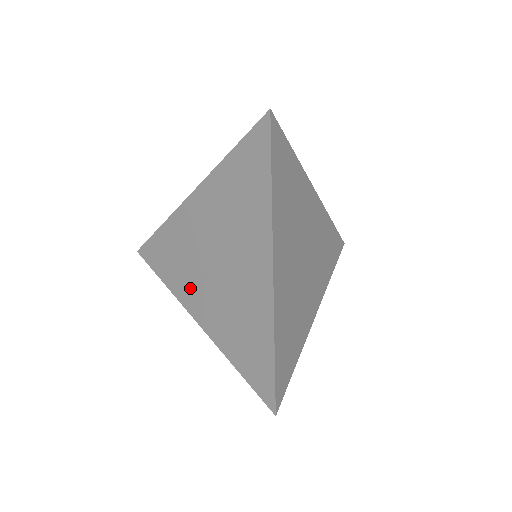
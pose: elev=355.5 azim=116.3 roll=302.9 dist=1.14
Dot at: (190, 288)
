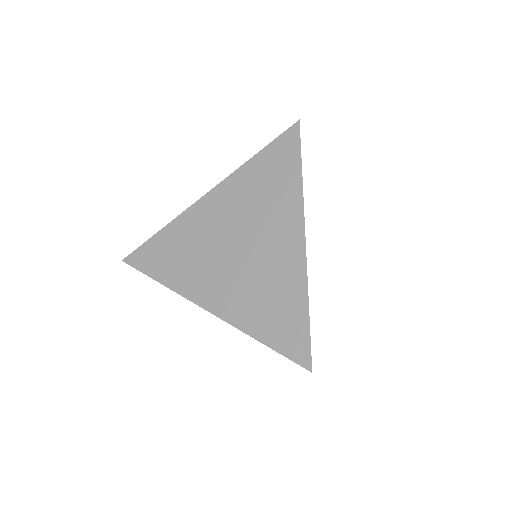
Dot at: (200, 279)
